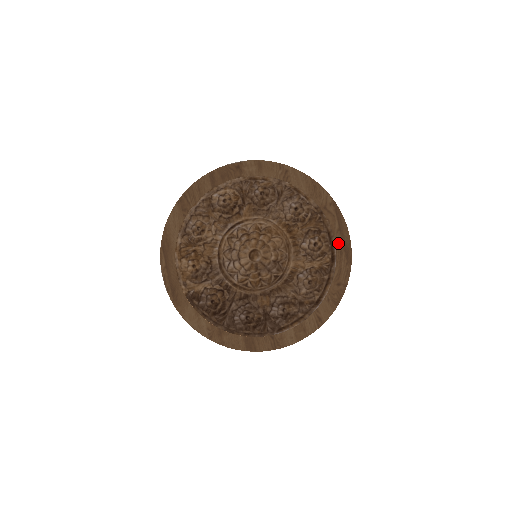
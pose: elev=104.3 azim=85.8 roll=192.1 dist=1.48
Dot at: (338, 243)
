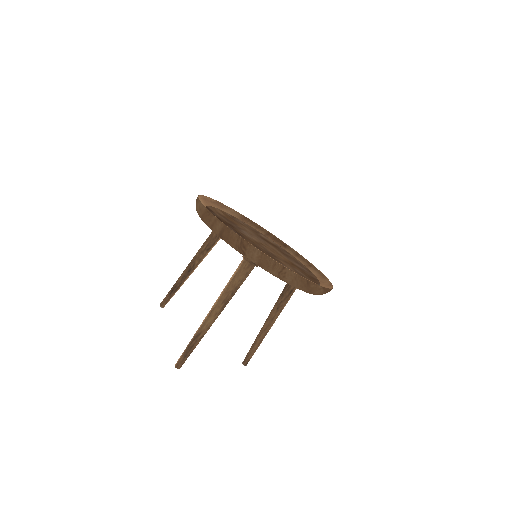
Dot at: occluded
